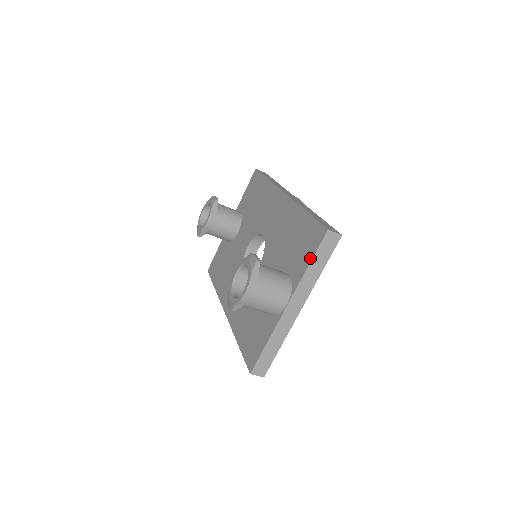
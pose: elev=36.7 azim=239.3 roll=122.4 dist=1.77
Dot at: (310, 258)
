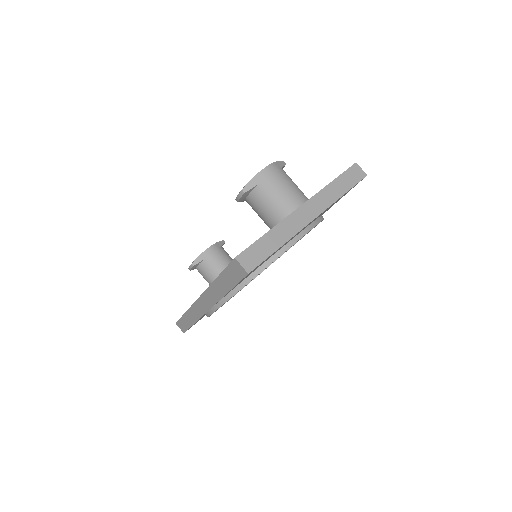
Dot at: (334, 179)
